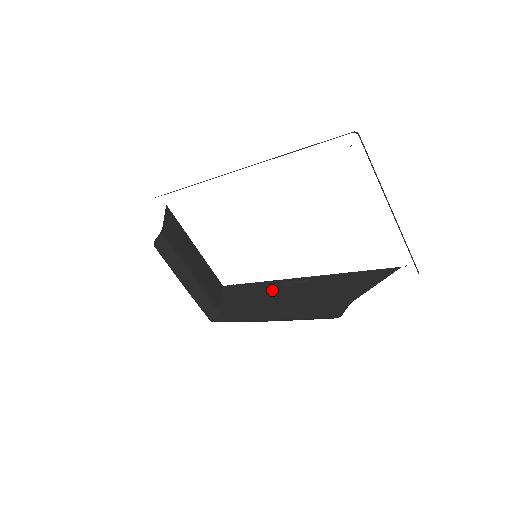
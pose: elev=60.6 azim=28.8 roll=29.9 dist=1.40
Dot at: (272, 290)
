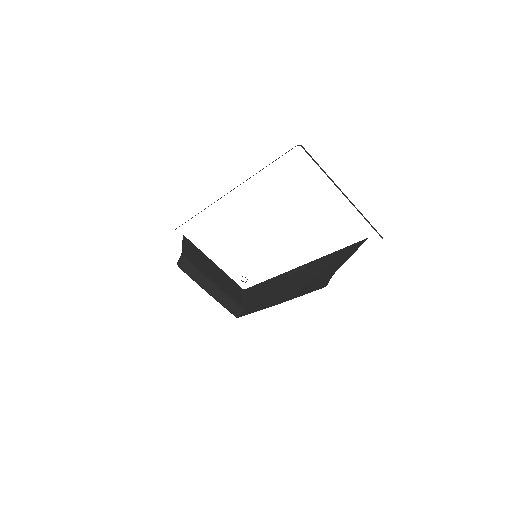
Dot at: (279, 282)
